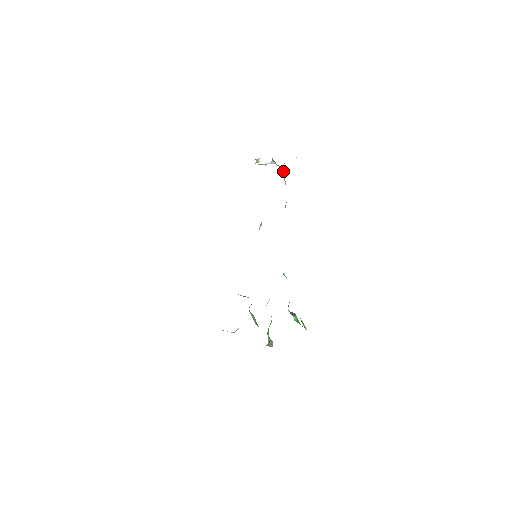
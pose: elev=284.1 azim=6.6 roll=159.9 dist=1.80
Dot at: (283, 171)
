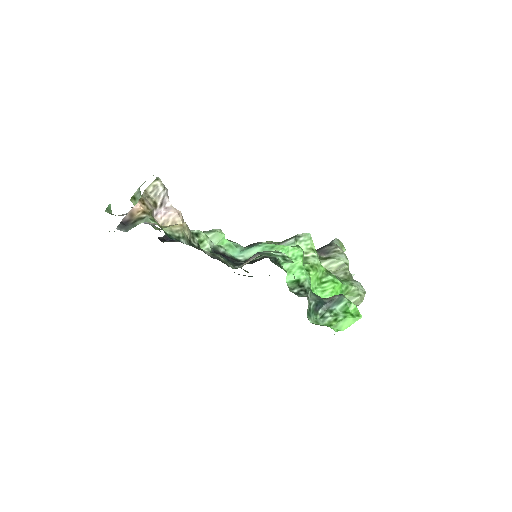
Dot at: (158, 212)
